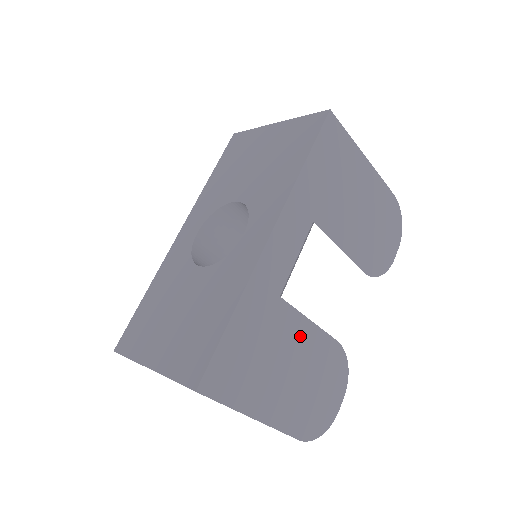
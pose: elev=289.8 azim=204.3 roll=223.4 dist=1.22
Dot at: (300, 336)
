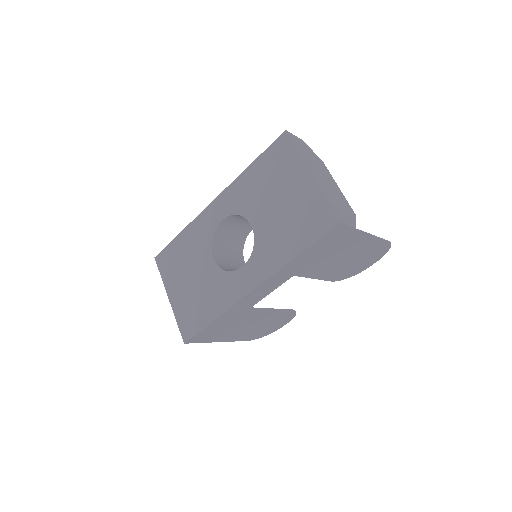
Dot at: (262, 315)
